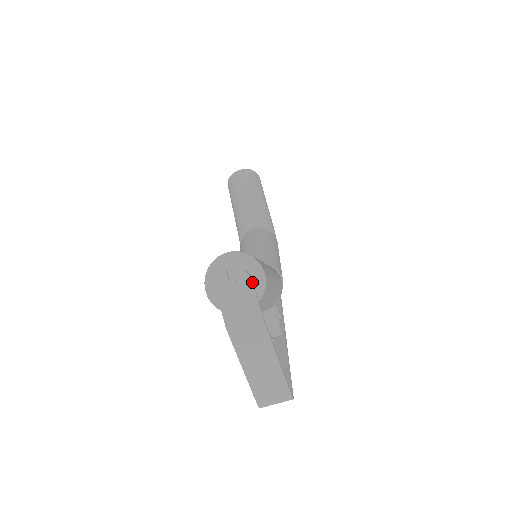
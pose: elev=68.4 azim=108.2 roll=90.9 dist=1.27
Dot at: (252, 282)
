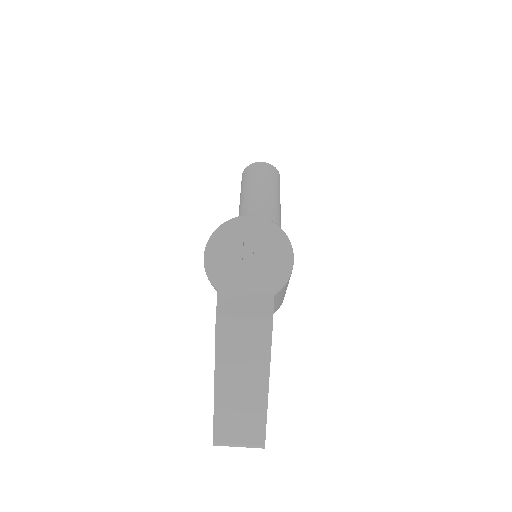
Dot at: (275, 265)
